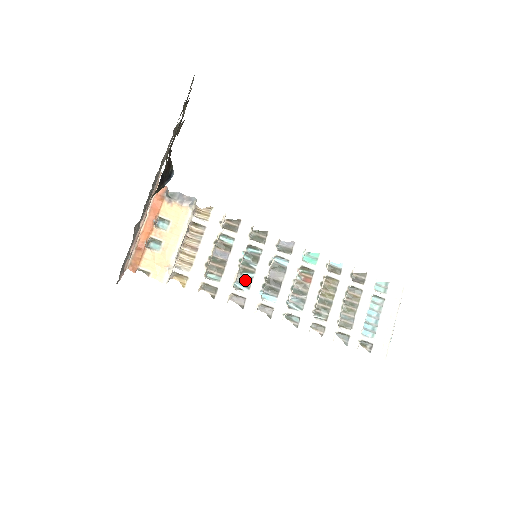
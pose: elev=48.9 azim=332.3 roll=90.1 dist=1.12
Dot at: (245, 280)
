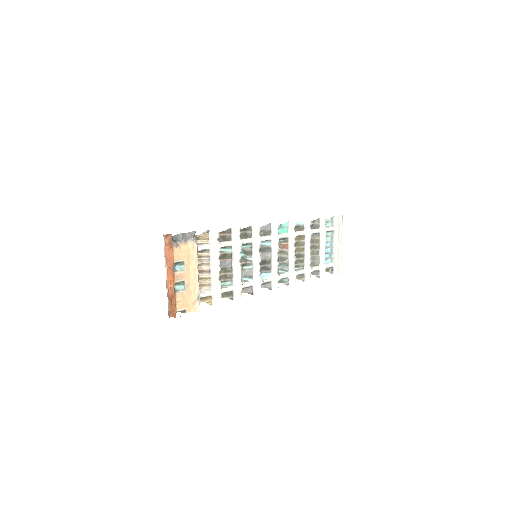
Dot at: (247, 273)
